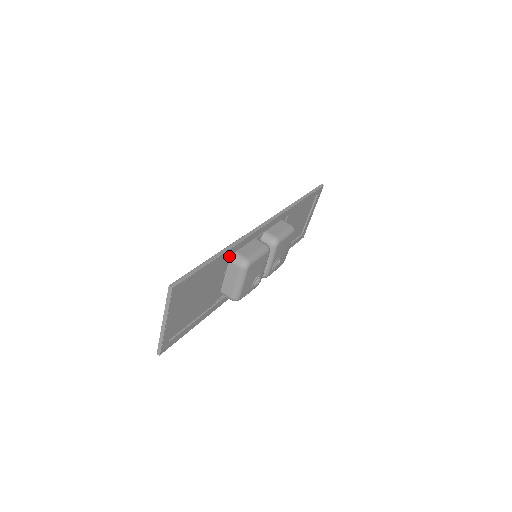
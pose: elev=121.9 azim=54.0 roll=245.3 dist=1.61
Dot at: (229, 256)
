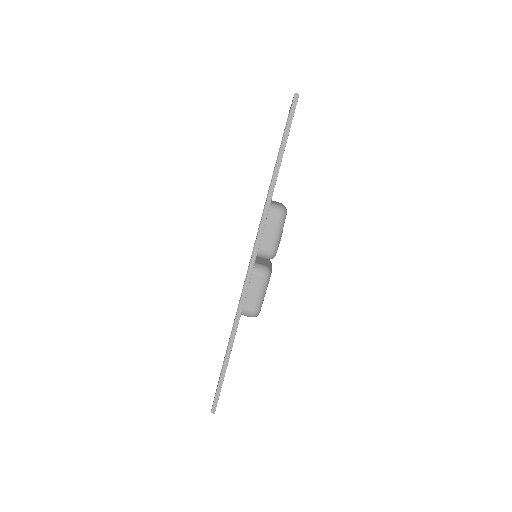
Dot at: occluded
